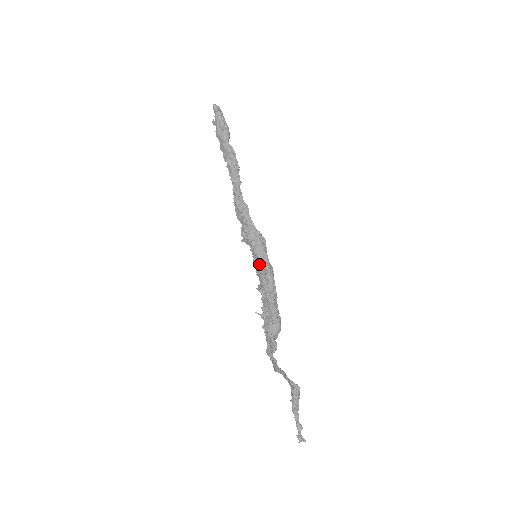
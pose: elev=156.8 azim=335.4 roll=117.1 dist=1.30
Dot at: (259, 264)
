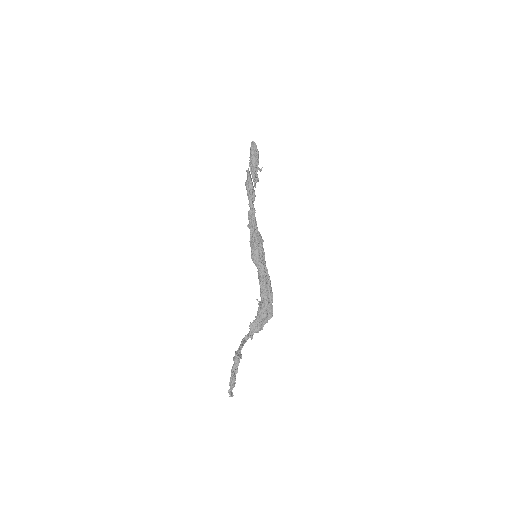
Dot at: occluded
